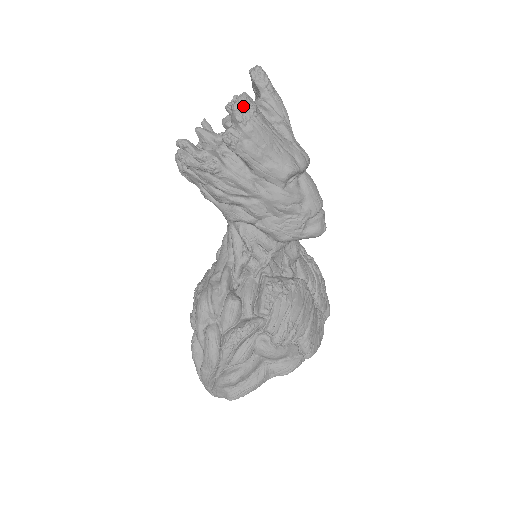
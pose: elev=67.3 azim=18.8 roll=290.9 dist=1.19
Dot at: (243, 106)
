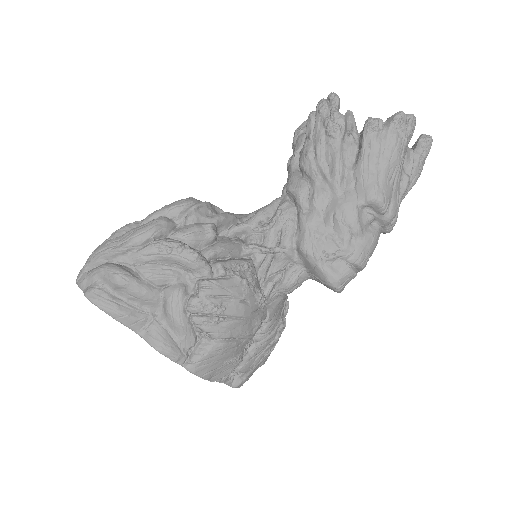
Dot at: (406, 121)
